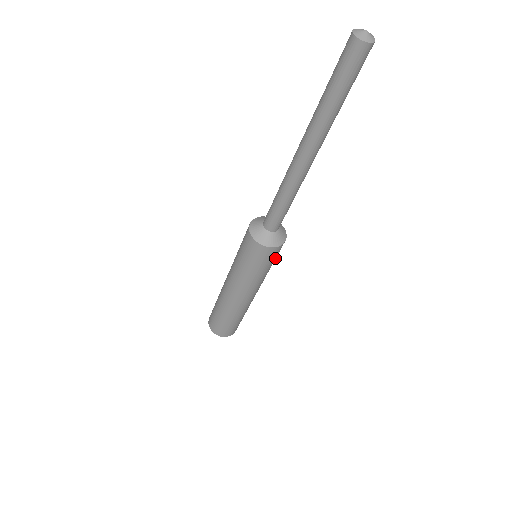
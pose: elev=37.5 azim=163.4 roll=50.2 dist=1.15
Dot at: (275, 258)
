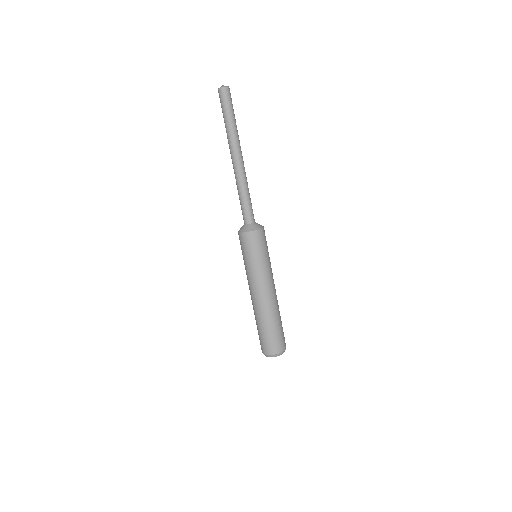
Dot at: (266, 245)
